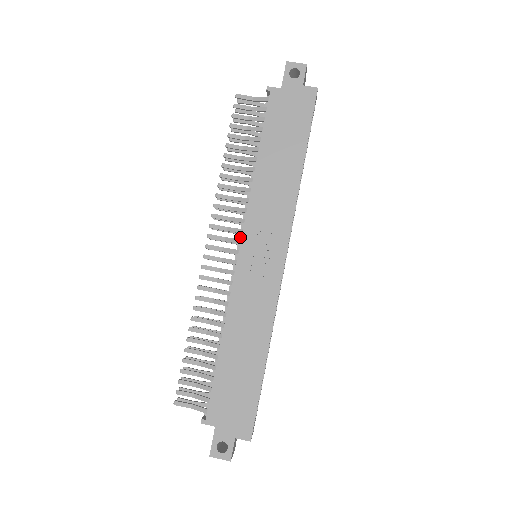
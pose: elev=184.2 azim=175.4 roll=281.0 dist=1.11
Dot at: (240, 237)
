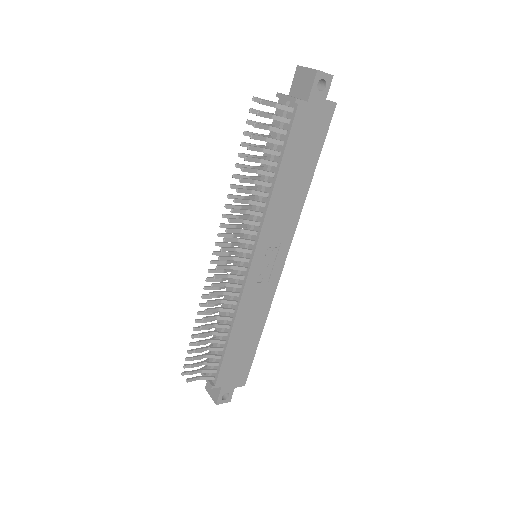
Dot at: (247, 244)
